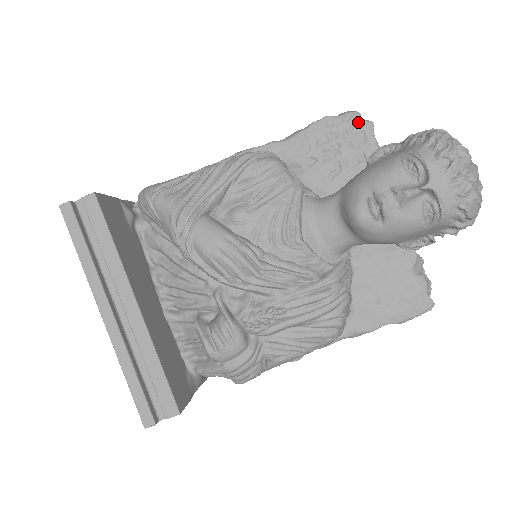
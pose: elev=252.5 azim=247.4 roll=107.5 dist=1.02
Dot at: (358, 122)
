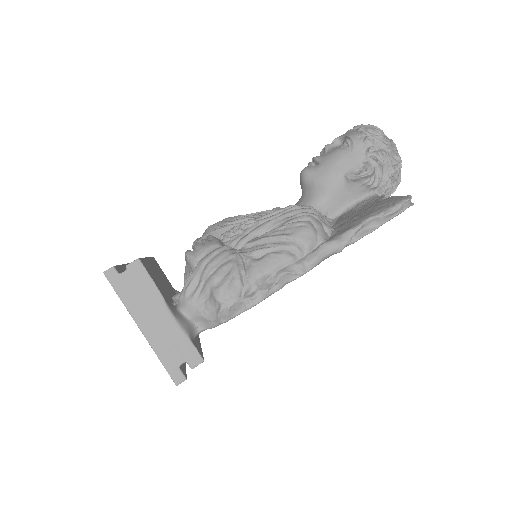
Dot at: occluded
